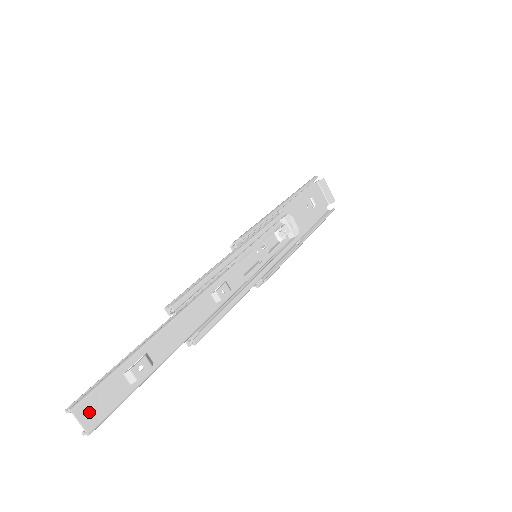
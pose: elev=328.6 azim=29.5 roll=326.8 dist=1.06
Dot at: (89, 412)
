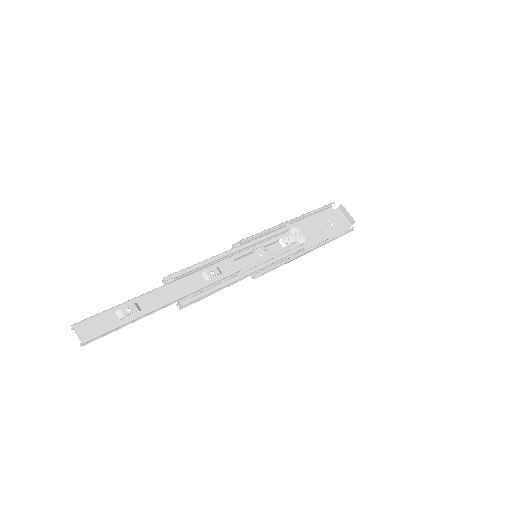
Dot at: (85, 329)
